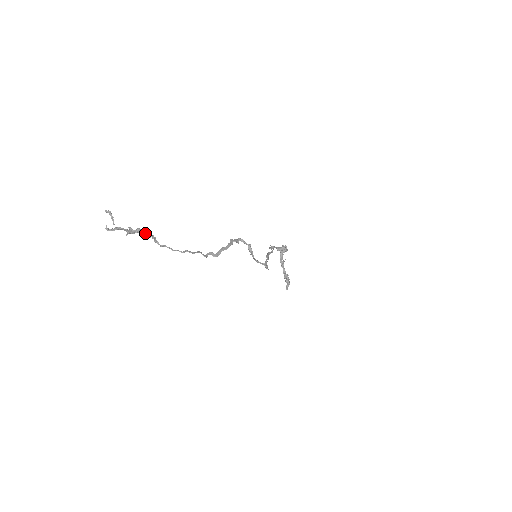
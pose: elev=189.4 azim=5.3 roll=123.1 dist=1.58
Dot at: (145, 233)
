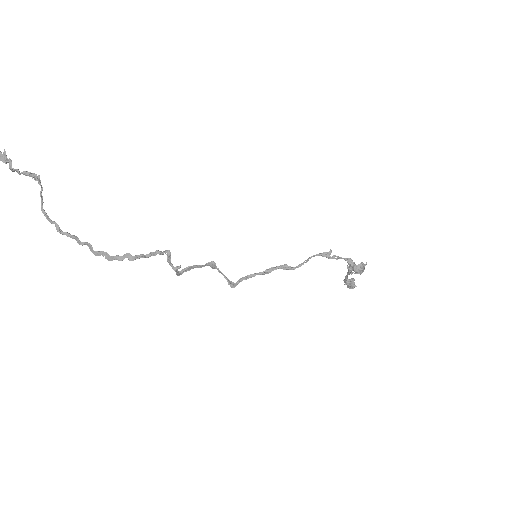
Dot at: (18, 171)
